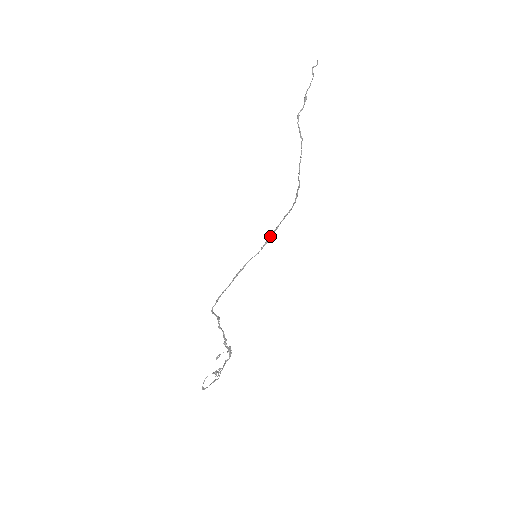
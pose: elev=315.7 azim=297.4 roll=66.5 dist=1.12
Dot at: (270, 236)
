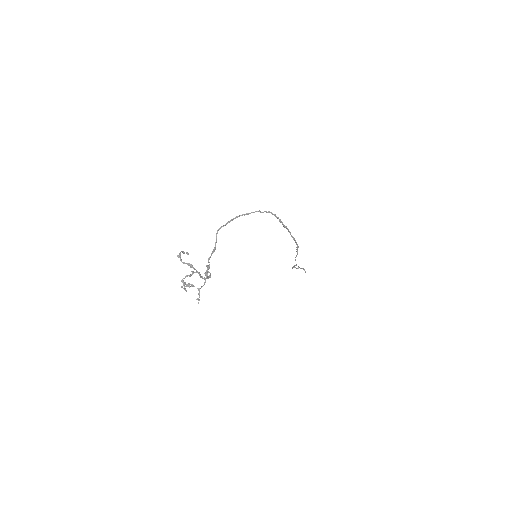
Dot at: (282, 223)
